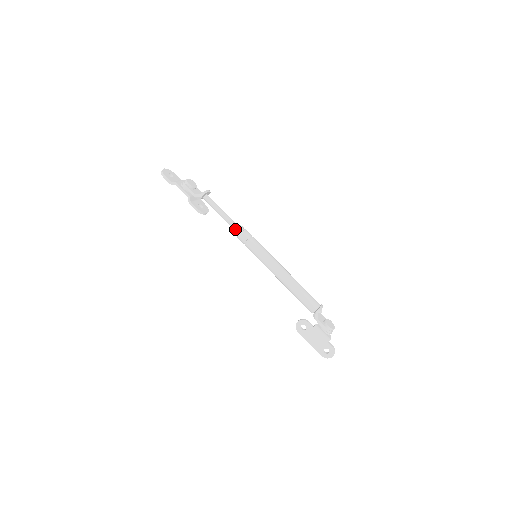
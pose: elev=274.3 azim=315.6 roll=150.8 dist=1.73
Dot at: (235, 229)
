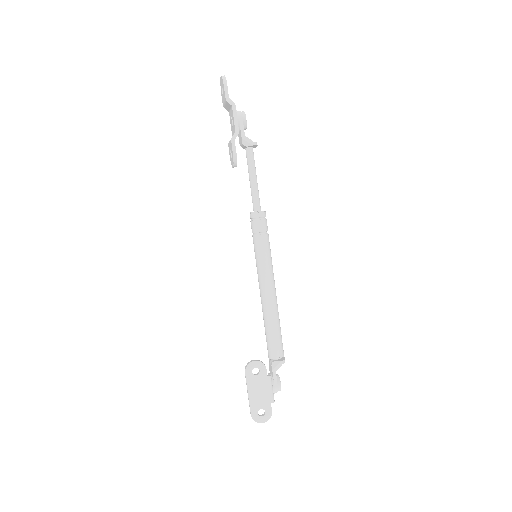
Dot at: (257, 210)
